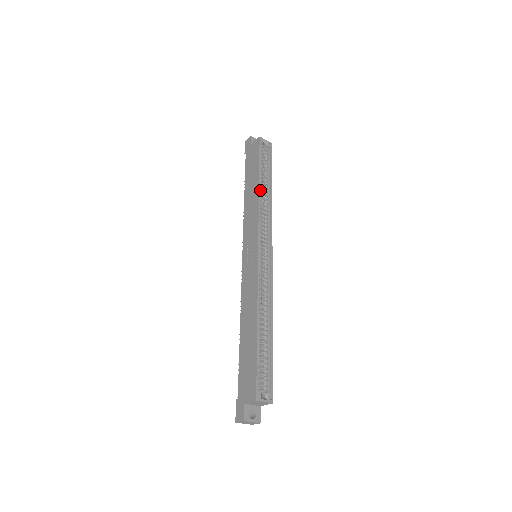
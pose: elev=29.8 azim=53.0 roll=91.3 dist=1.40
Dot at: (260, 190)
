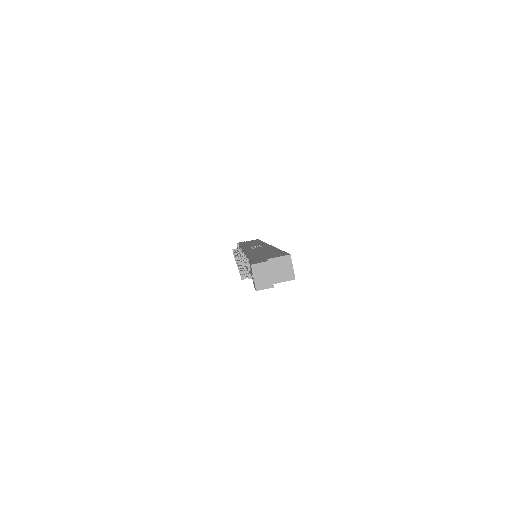
Dot at: occluded
